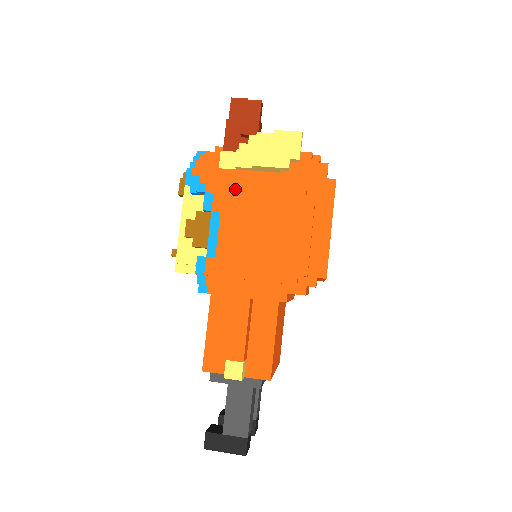
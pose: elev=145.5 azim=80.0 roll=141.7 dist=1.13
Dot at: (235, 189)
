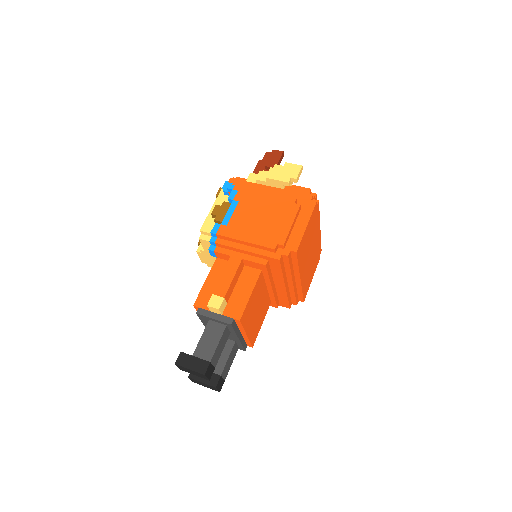
Dot at: (252, 191)
